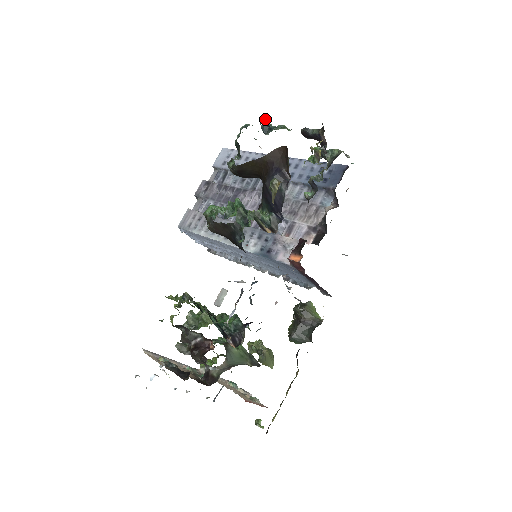
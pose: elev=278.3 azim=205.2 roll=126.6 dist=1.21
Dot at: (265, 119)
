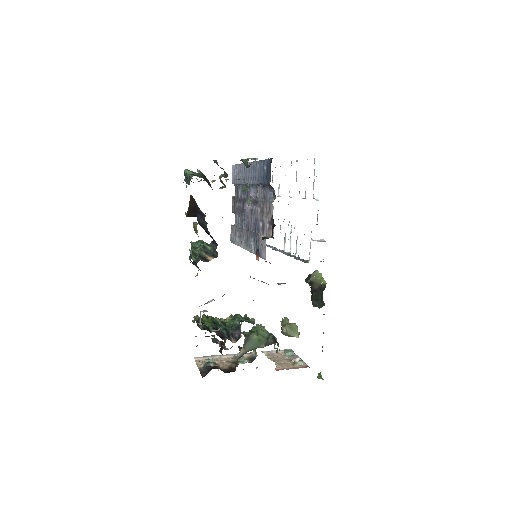
Dot at: (186, 172)
